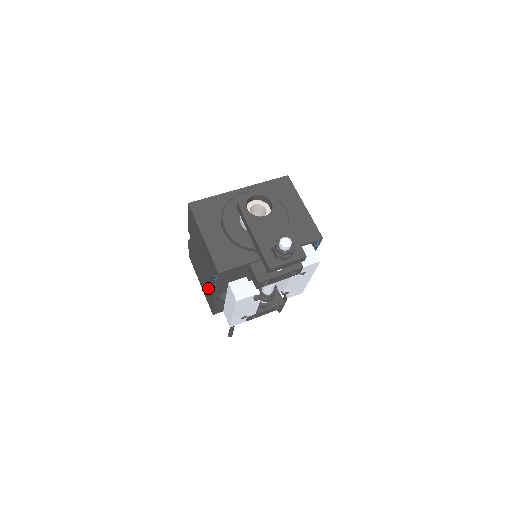
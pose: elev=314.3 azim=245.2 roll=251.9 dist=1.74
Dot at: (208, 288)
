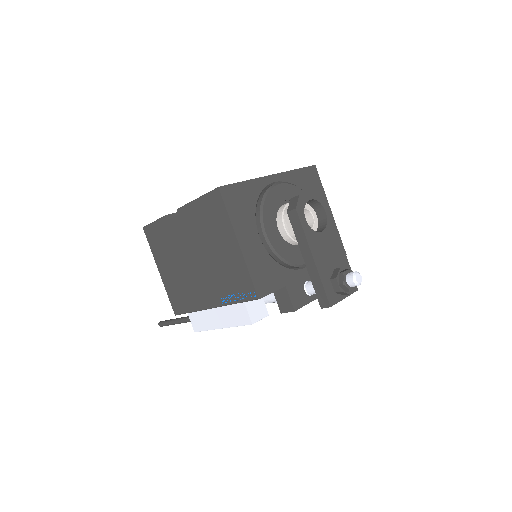
Dot at: (191, 290)
